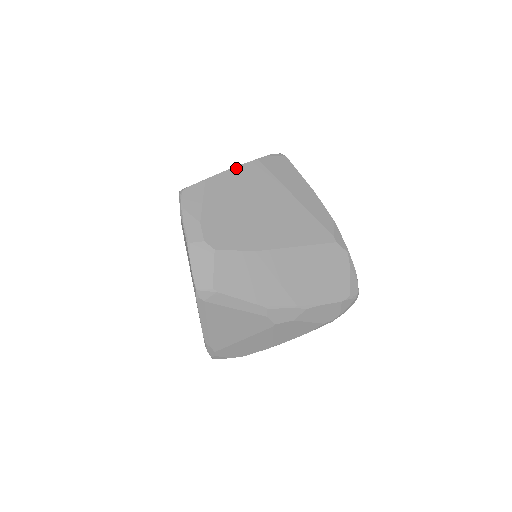
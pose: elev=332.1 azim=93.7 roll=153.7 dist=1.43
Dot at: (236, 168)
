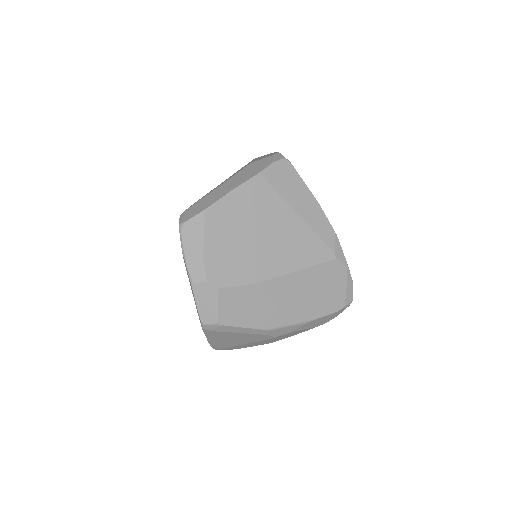
Dot at: (237, 189)
